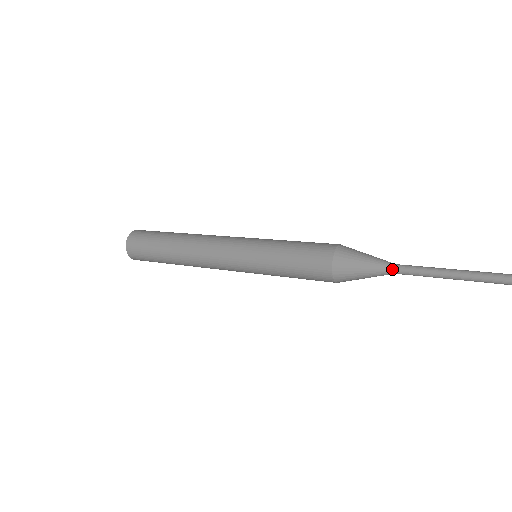
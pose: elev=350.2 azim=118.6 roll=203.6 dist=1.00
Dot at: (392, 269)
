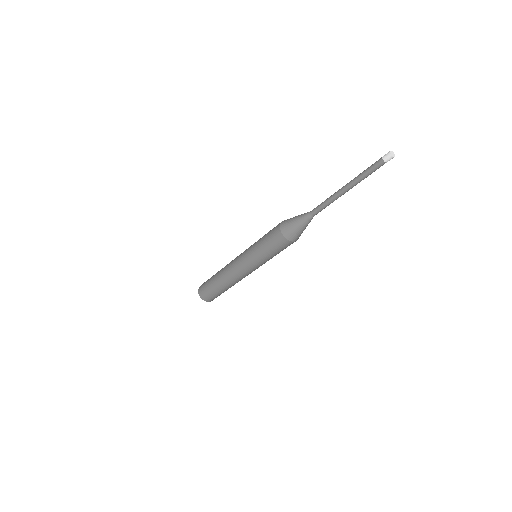
Dot at: (309, 213)
